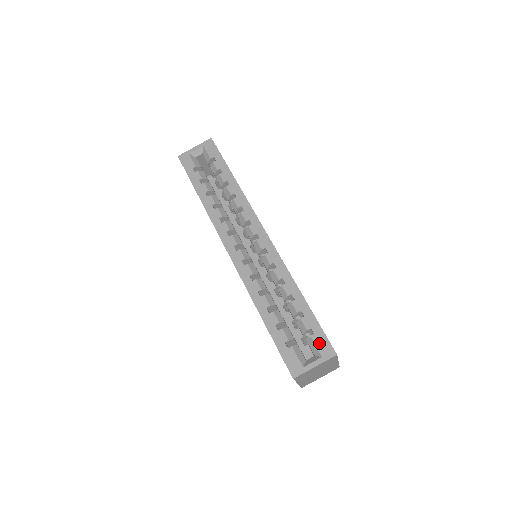
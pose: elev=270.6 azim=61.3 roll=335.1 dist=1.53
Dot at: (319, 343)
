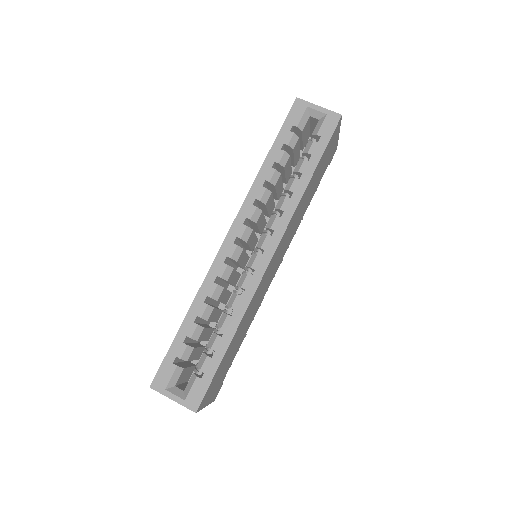
Dot at: (196, 389)
